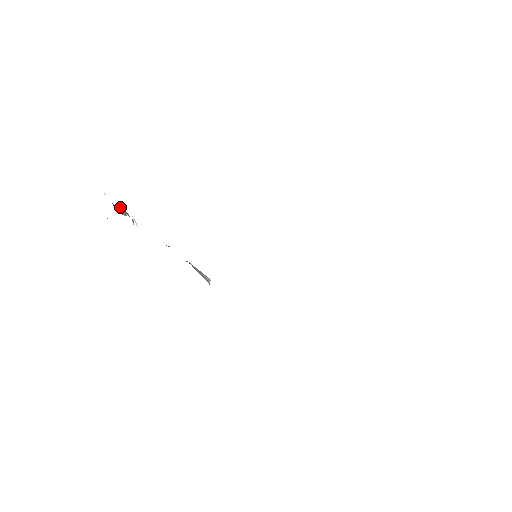
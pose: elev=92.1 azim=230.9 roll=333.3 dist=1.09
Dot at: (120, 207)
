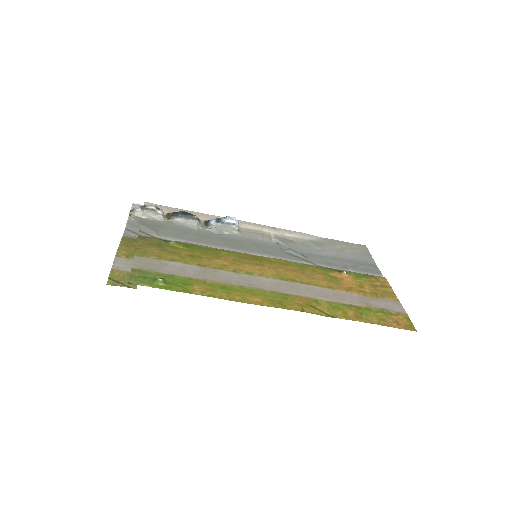
Dot at: (146, 210)
